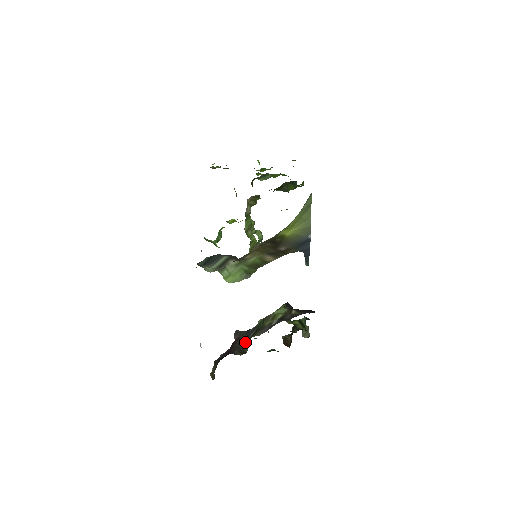
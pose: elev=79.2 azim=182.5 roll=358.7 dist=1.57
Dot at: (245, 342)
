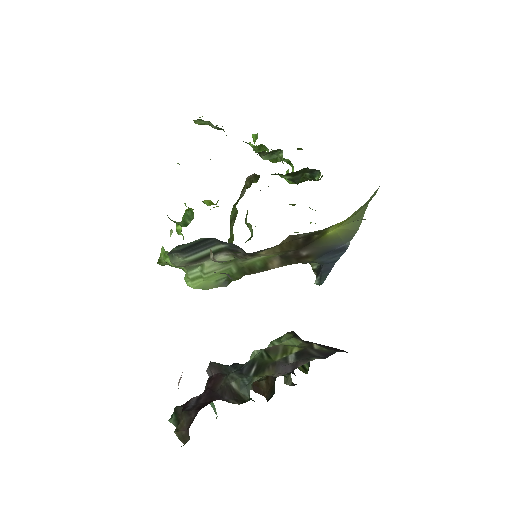
Dot at: (242, 383)
